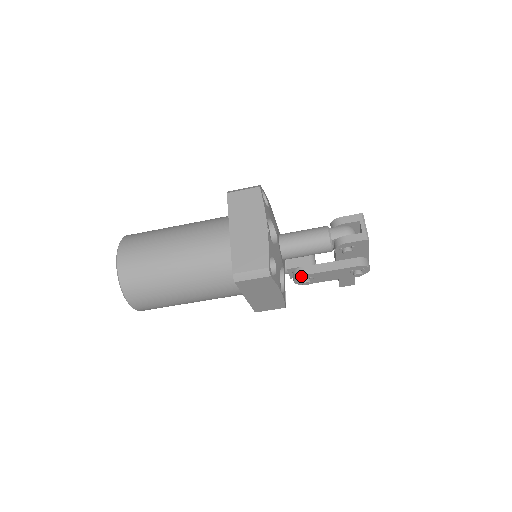
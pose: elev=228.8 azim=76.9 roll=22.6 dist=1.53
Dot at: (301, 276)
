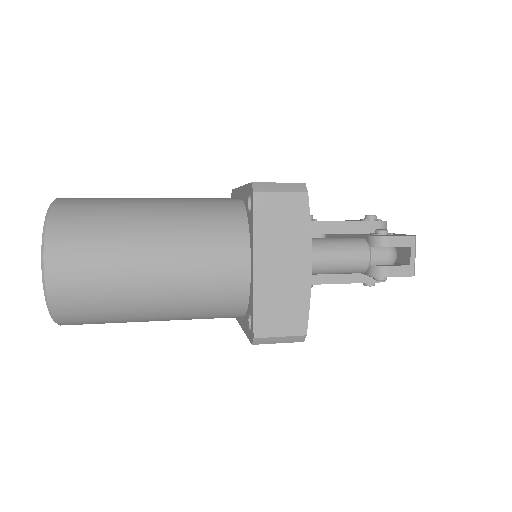
Dot at: occluded
